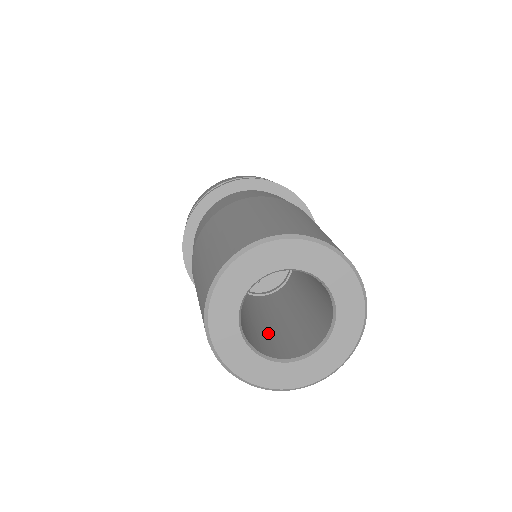
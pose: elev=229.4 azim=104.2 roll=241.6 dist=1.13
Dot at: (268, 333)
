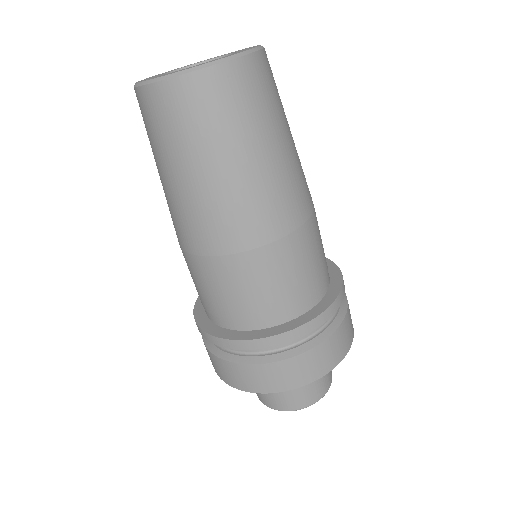
Dot at: occluded
